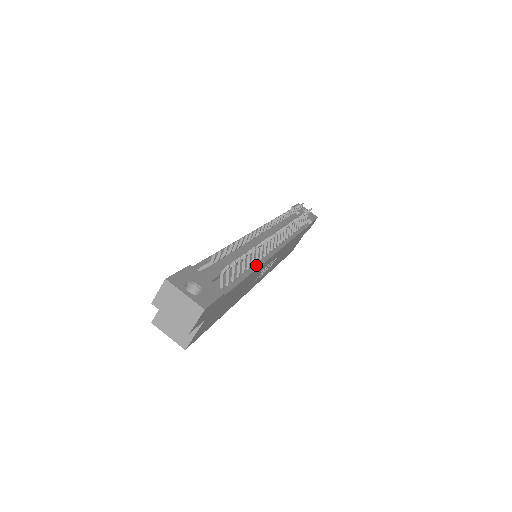
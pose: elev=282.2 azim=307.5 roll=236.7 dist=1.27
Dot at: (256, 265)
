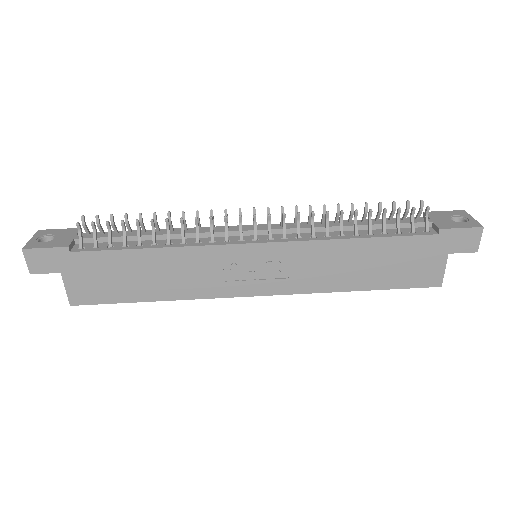
Dot at: (174, 245)
